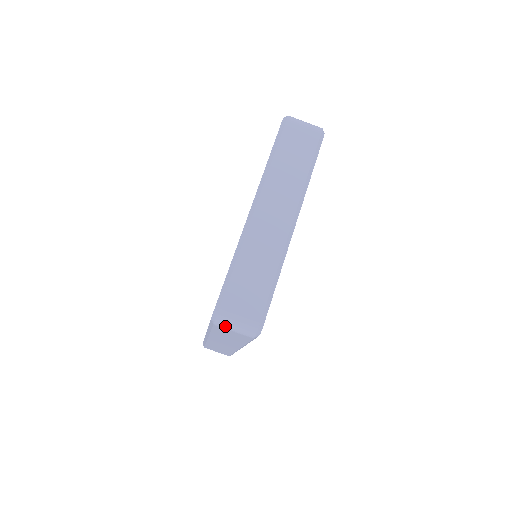
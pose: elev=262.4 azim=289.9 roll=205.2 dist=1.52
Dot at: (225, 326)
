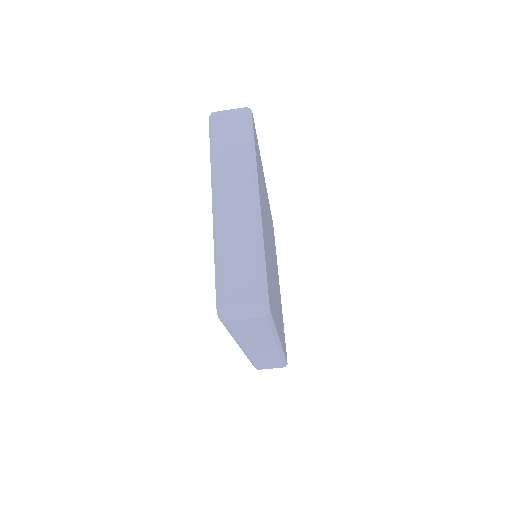
Dot at: (233, 317)
